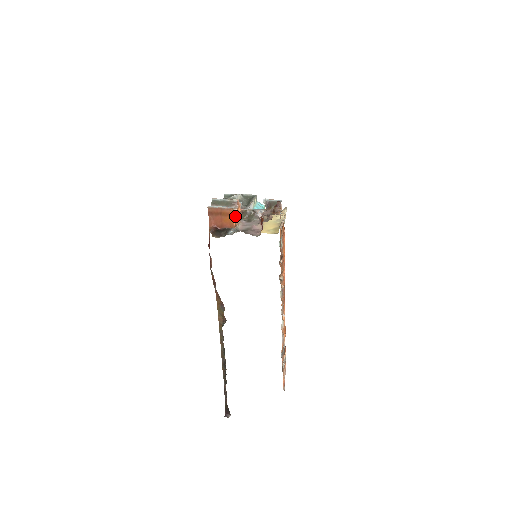
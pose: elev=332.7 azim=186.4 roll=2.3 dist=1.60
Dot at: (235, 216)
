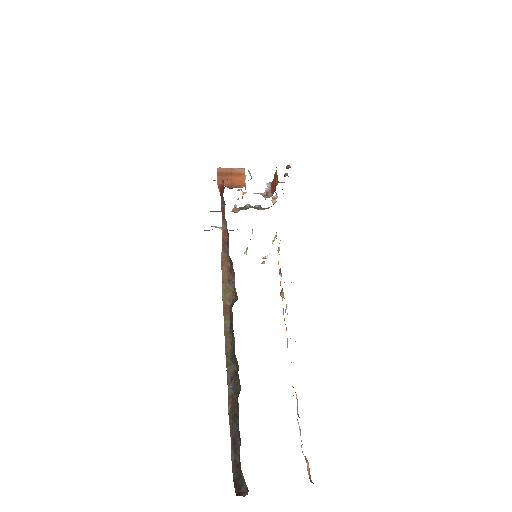
Dot at: occluded
